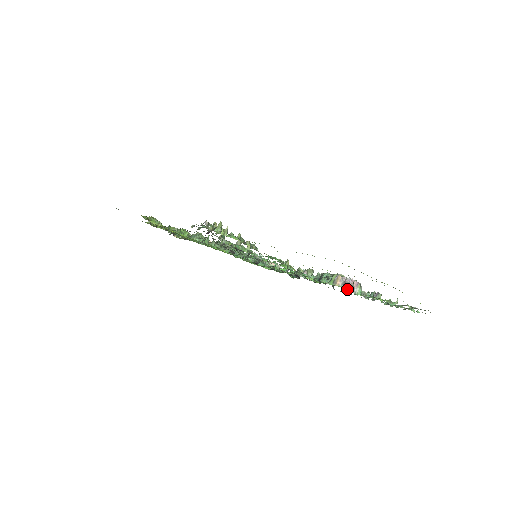
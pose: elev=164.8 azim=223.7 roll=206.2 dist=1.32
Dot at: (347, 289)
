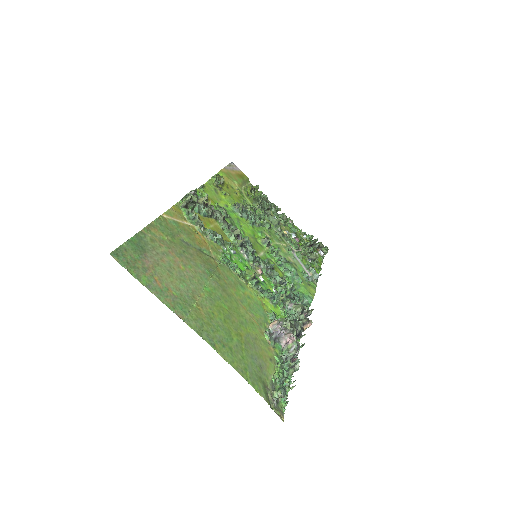
Dot at: (282, 340)
